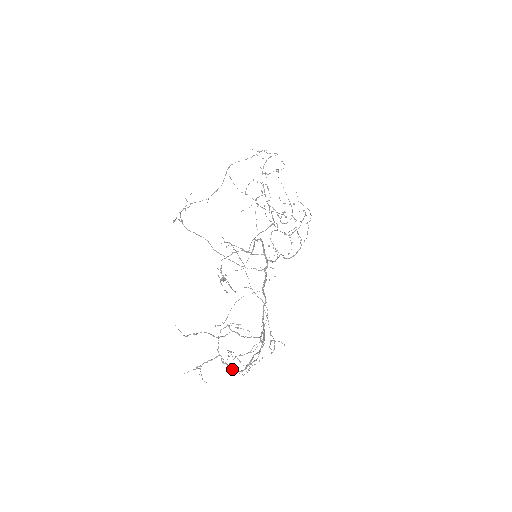
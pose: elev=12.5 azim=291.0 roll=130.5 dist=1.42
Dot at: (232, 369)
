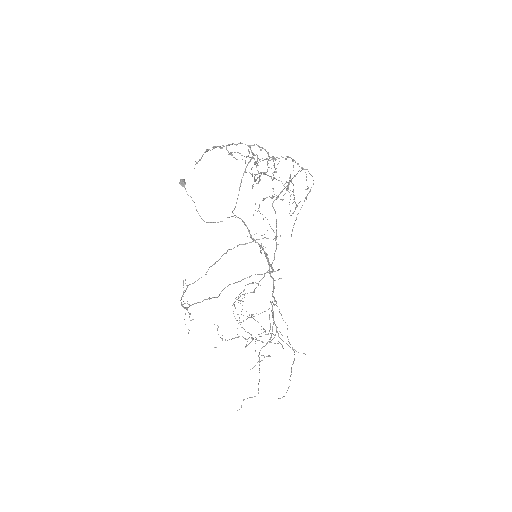
Dot at: occluded
